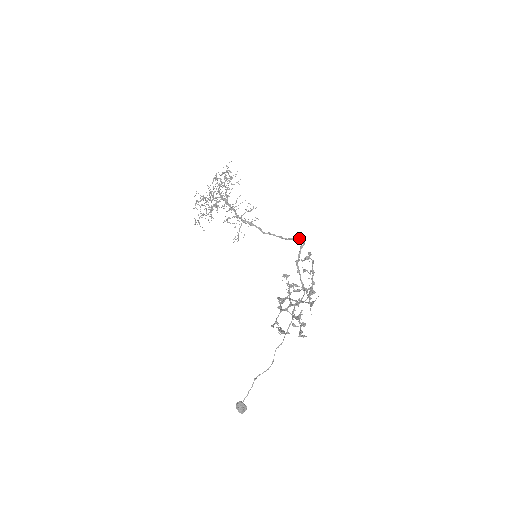
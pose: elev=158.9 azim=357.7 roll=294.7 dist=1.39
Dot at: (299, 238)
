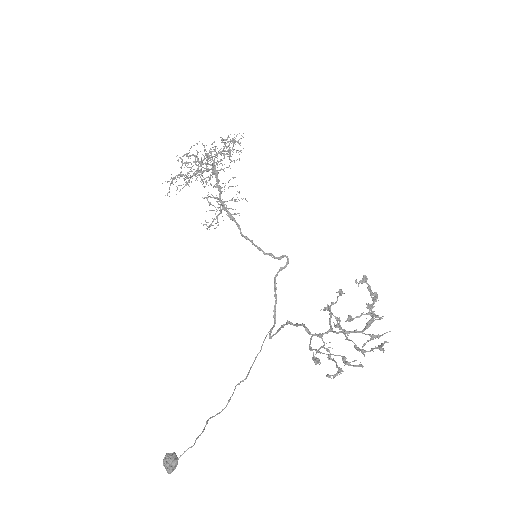
Dot at: occluded
